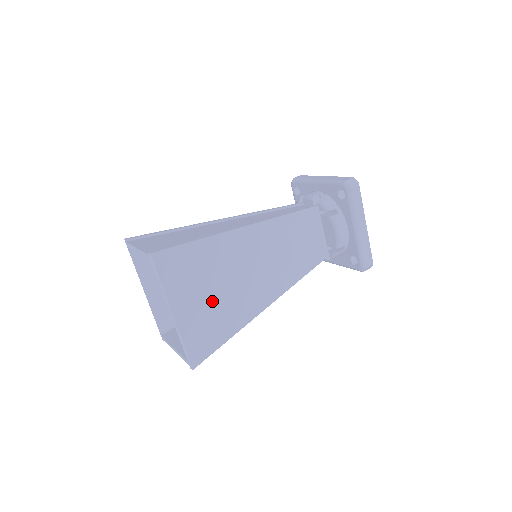
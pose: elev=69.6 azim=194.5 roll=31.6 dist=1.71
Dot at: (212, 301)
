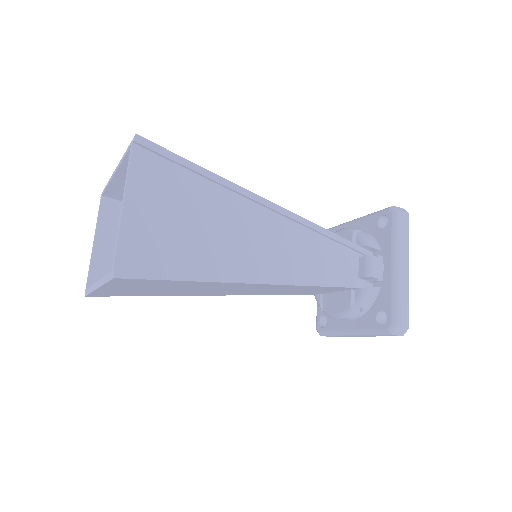
Dot at: (155, 290)
